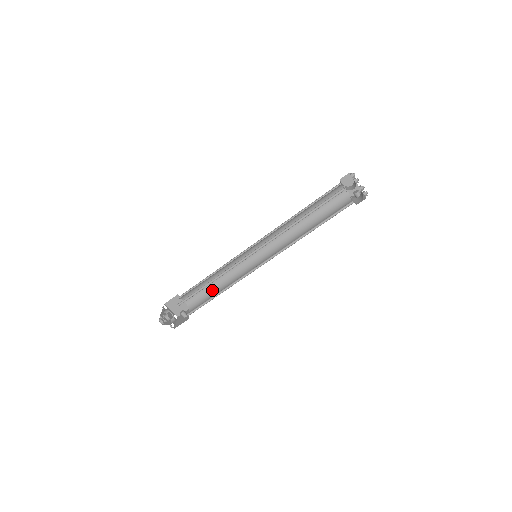
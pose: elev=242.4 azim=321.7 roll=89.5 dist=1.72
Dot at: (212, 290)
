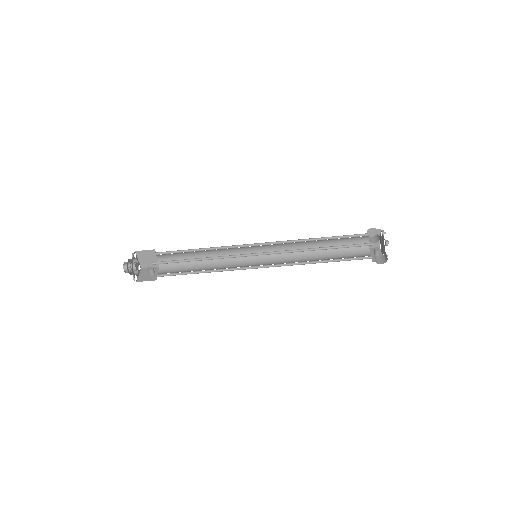
Dot at: (193, 262)
